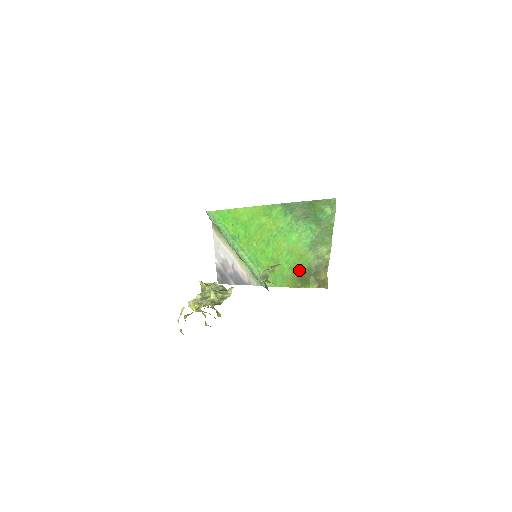
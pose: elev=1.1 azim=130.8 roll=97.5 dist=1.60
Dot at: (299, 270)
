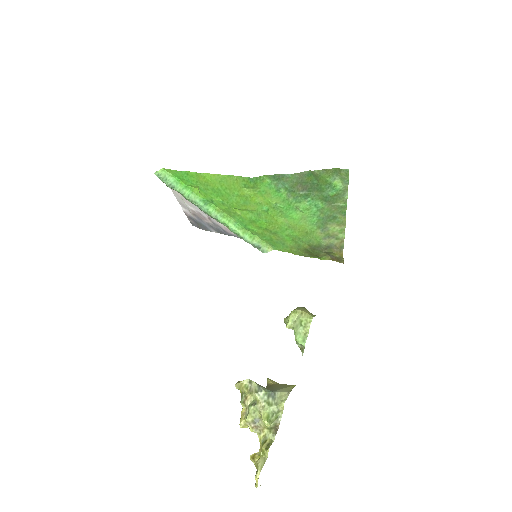
Dot at: (306, 245)
